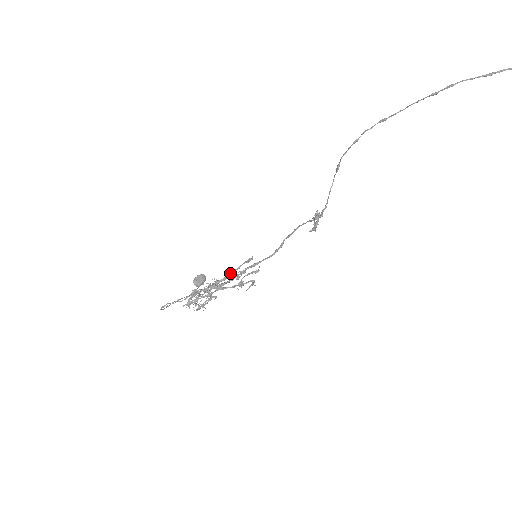
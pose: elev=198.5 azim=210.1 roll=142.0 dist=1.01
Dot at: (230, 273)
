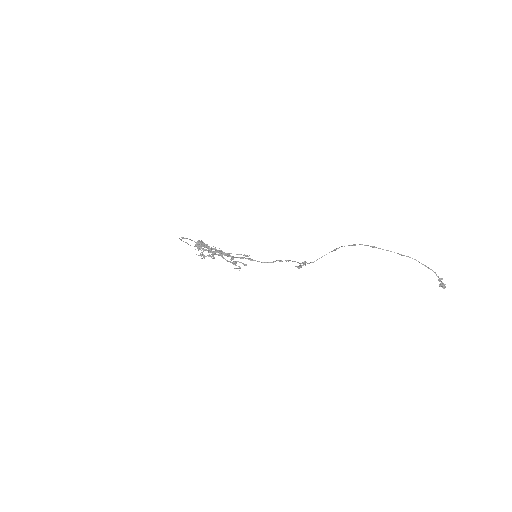
Dot at: (231, 253)
